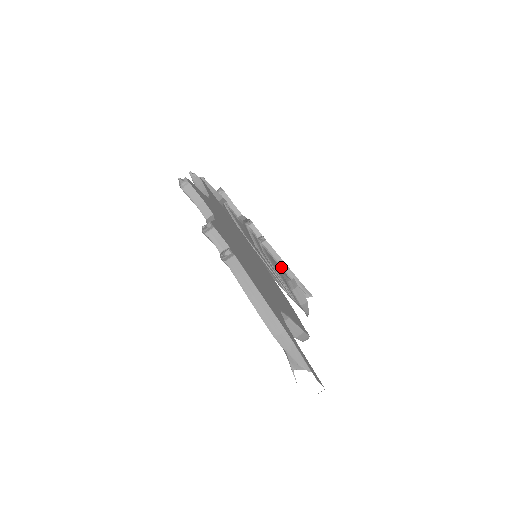
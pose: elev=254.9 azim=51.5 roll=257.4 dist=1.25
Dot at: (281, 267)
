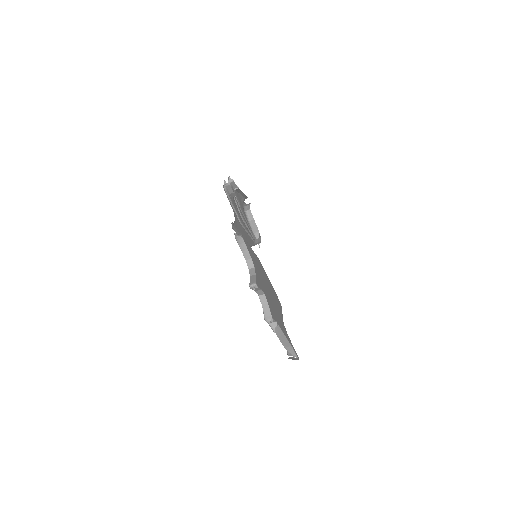
Dot at: (239, 195)
